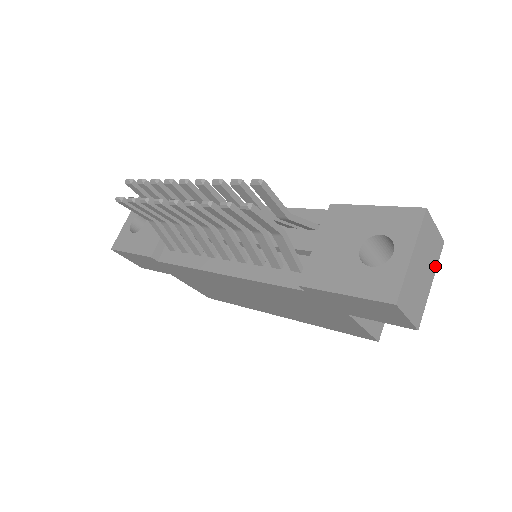
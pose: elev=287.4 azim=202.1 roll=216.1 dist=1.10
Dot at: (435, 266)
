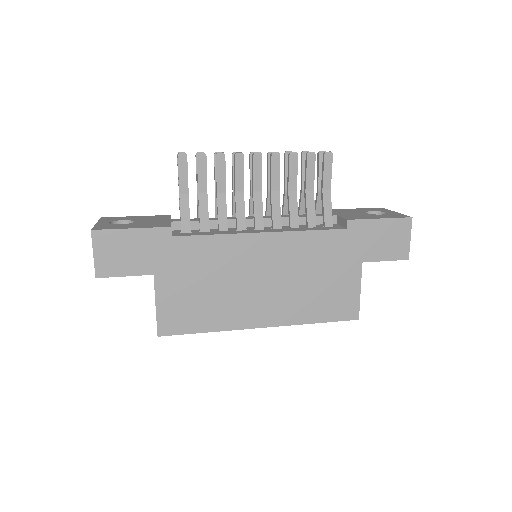
Dot at: occluded
